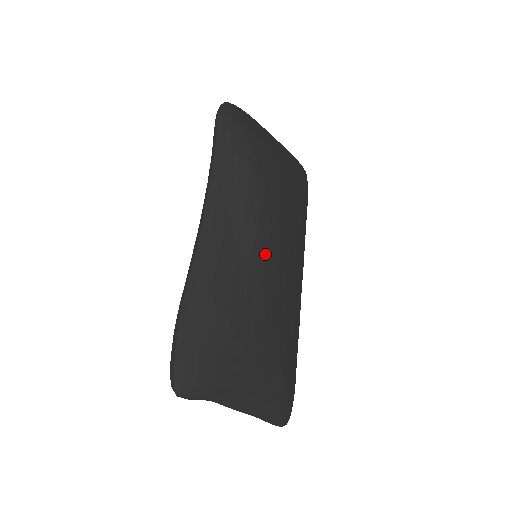
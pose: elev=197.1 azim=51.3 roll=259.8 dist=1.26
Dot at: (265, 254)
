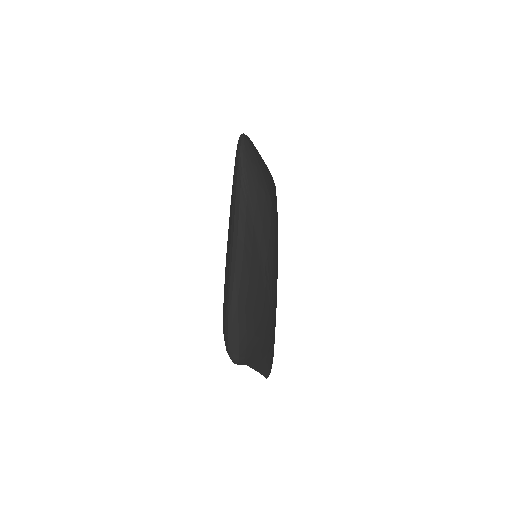
Dot at: (273, 258)
